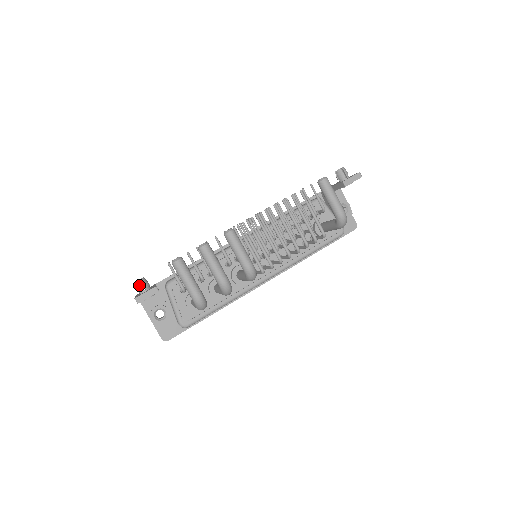
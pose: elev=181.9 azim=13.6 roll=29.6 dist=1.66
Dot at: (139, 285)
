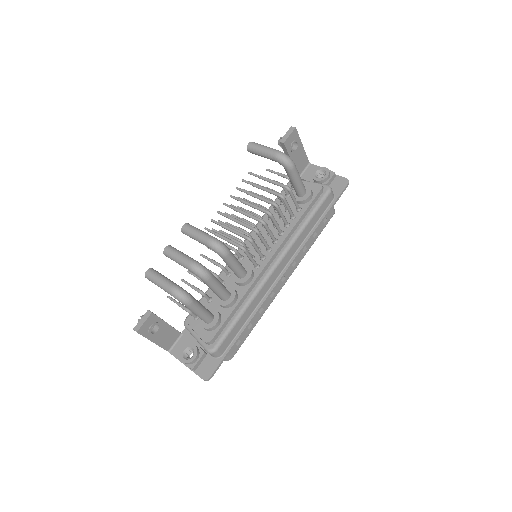
Dot at: occluded
